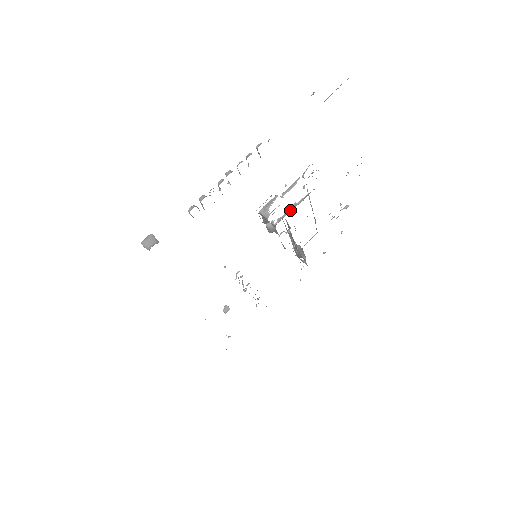
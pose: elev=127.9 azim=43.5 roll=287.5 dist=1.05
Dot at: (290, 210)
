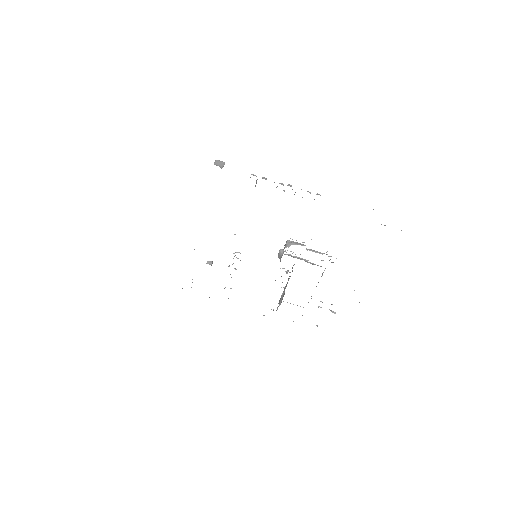
Dot at: (300, 259)
